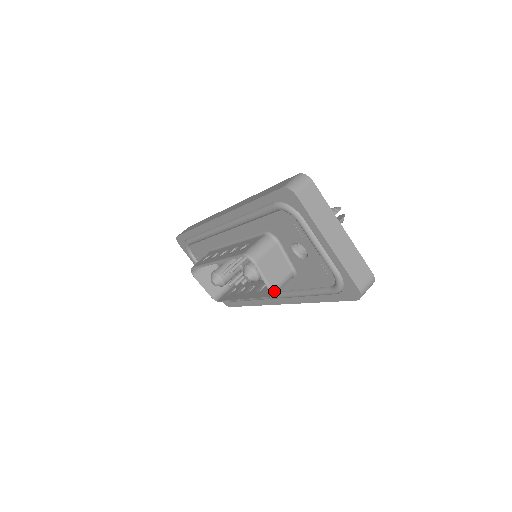
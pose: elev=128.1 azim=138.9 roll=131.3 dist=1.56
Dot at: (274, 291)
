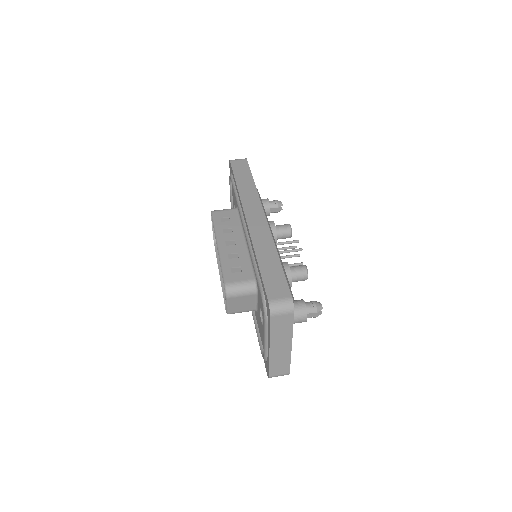
Dot at: occluded
